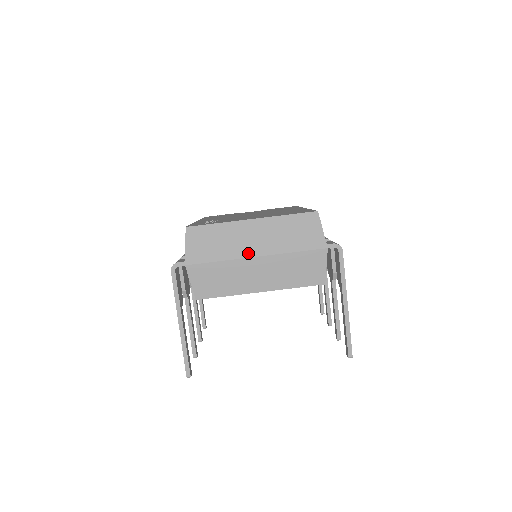
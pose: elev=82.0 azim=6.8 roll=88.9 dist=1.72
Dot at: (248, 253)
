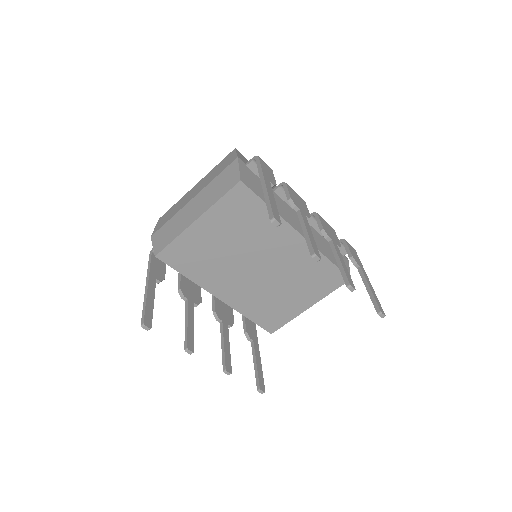
Dot at: (188, 201)
